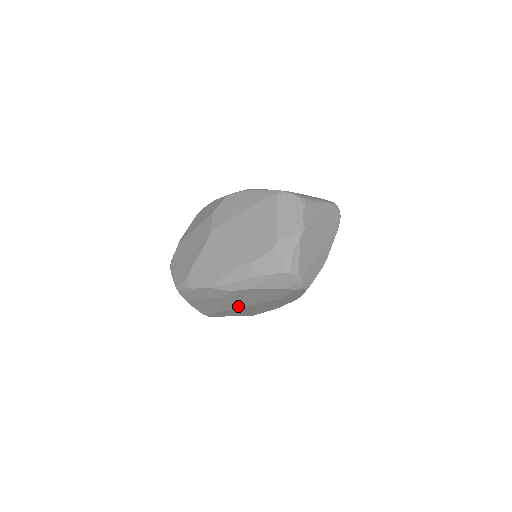
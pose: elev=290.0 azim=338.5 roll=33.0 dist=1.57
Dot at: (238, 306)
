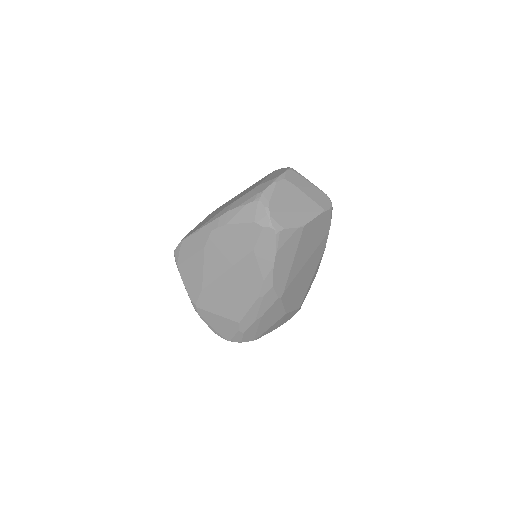
Dot at: (218, 272)
